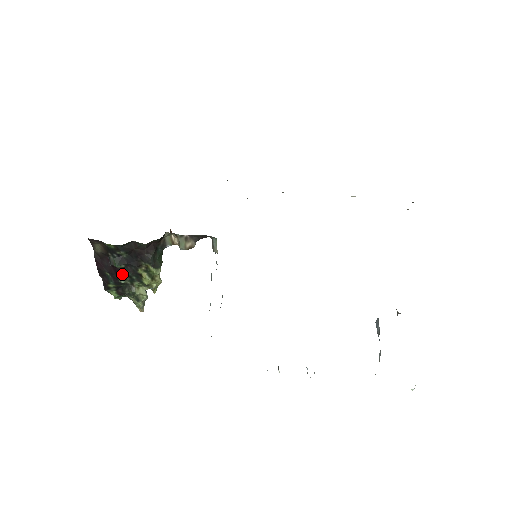
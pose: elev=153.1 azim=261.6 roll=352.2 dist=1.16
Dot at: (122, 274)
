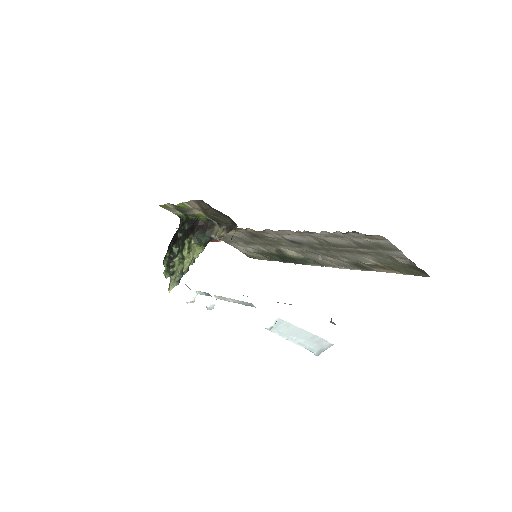
Dot at: (177, 243)
